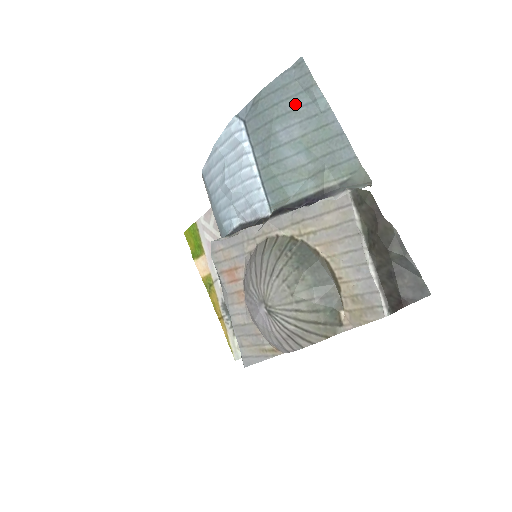
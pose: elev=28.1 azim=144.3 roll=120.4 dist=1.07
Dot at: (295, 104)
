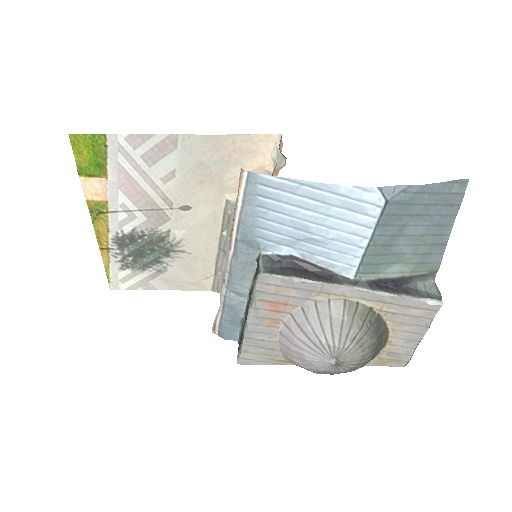
Dot at: (436, 211)
